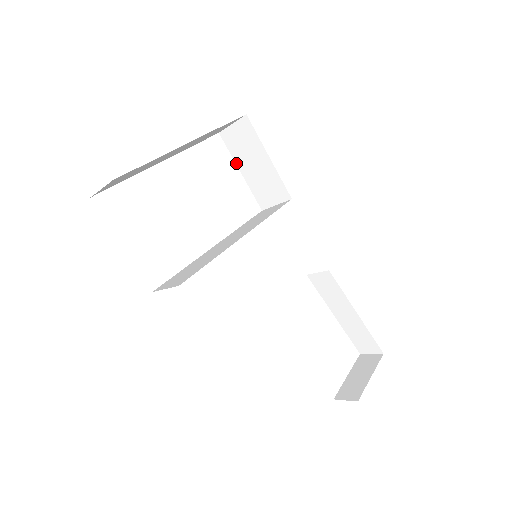
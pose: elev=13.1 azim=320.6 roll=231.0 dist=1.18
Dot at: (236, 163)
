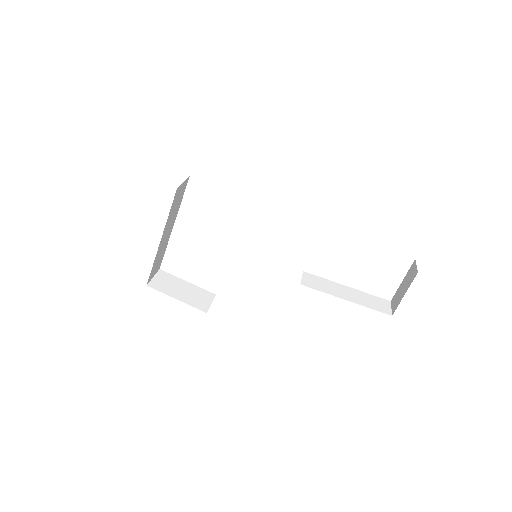
Dot at: occluded
